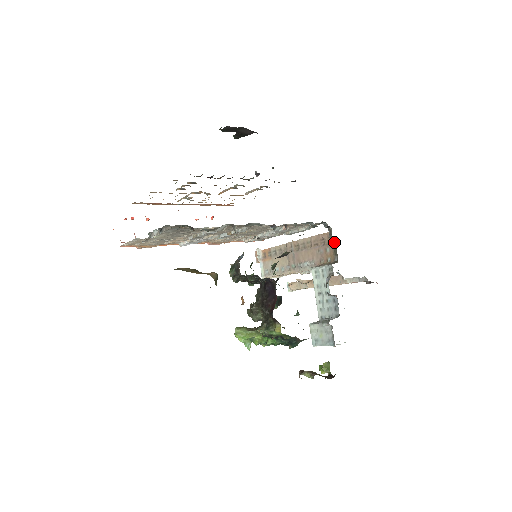
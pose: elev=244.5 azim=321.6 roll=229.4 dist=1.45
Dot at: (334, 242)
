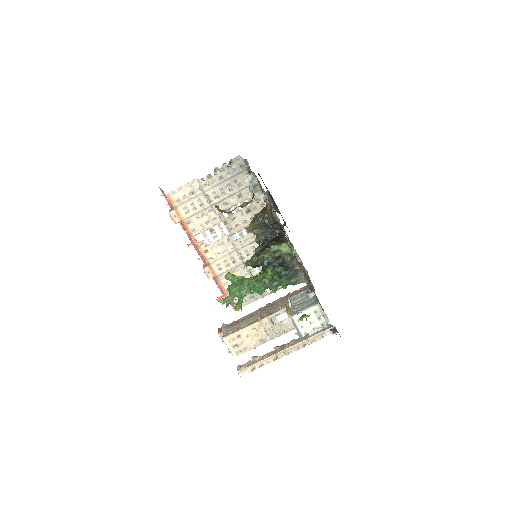
Dot at: occluded
